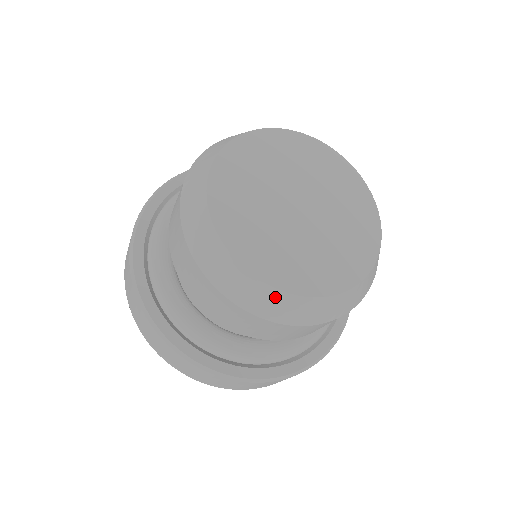
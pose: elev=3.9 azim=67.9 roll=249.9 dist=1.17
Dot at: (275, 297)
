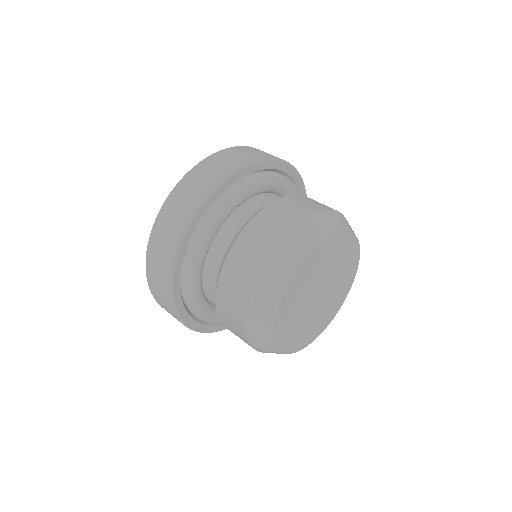
Dot at: occluded
